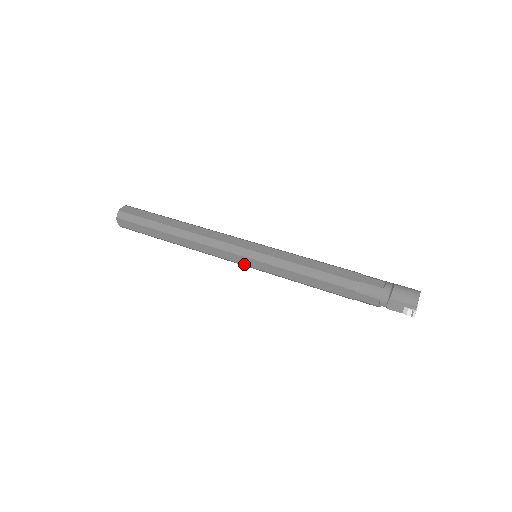
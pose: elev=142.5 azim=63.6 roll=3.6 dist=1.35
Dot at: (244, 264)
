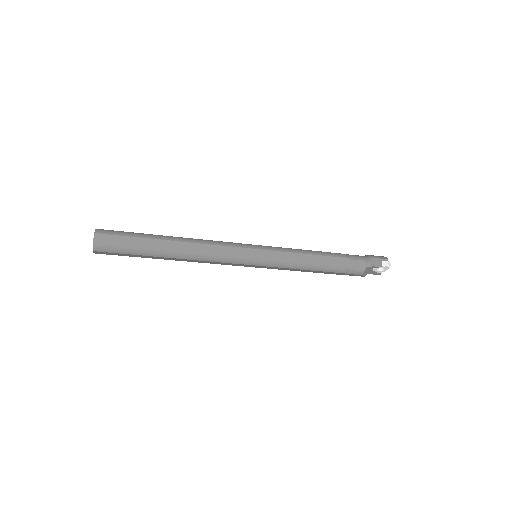
Dot at: (252, 257)
